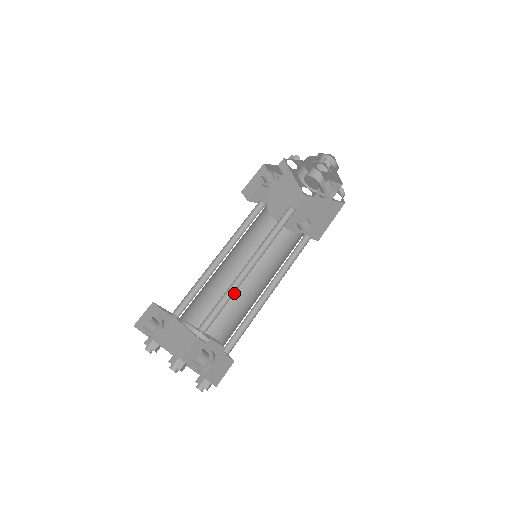
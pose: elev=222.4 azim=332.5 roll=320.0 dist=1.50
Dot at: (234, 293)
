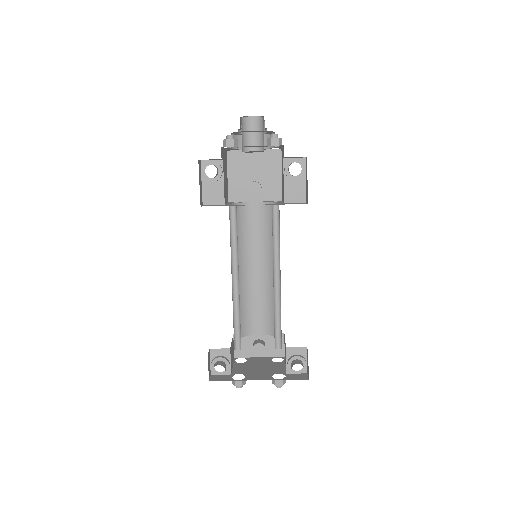
Dot at: (243, 287)
